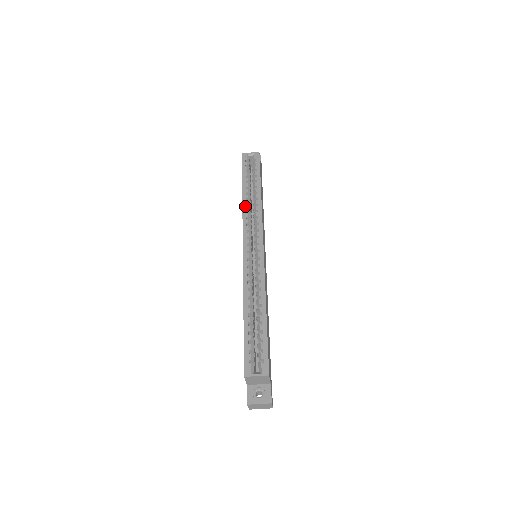
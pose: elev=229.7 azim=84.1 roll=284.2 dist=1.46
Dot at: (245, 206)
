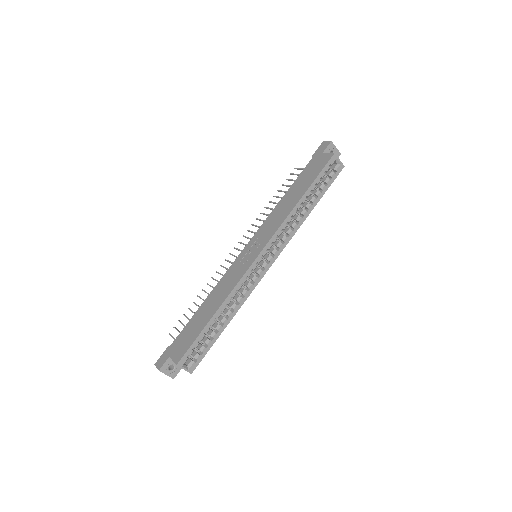
Dot at: occluded
